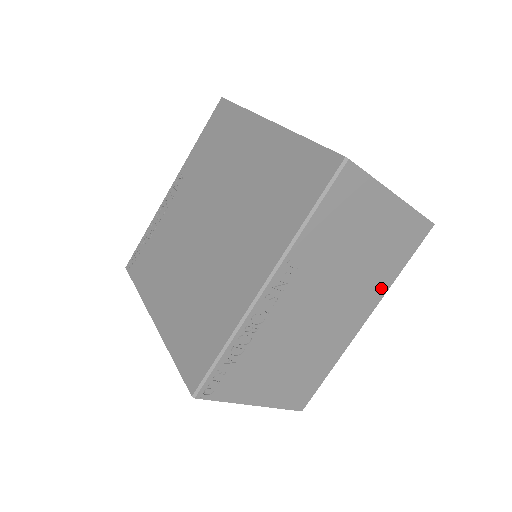
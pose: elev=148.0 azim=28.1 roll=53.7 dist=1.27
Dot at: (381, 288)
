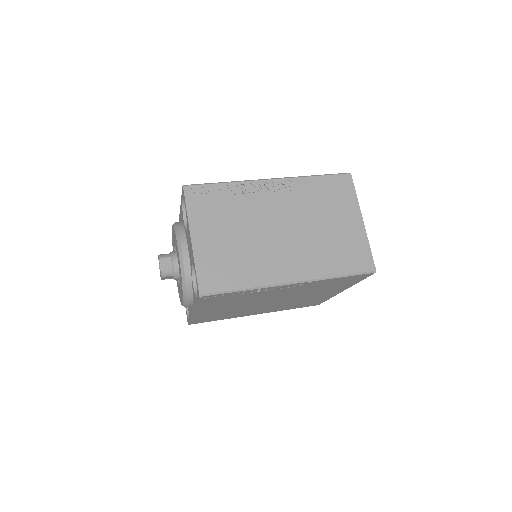
Dot at: (319, 270)
